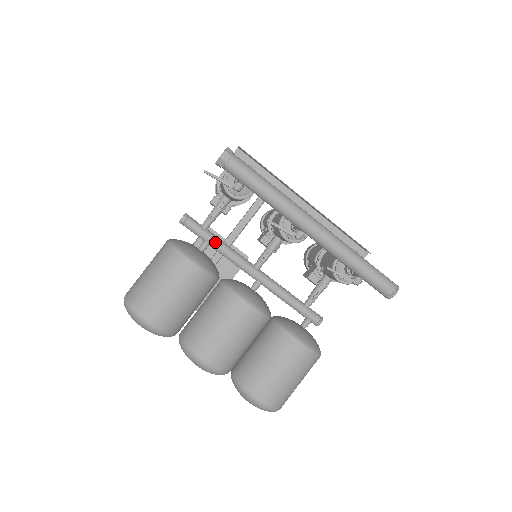
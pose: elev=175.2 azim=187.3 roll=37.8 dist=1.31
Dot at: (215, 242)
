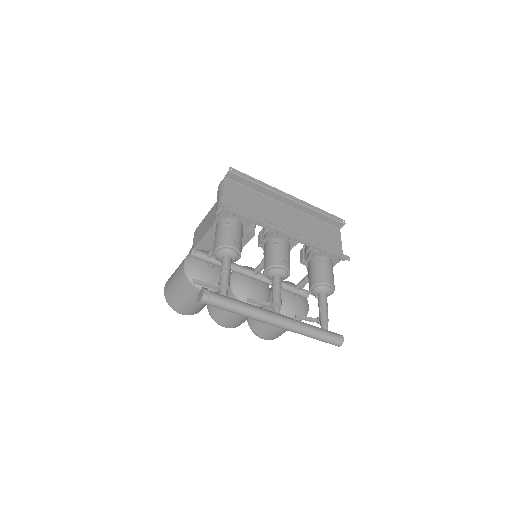
Dot at: (219, 265)
